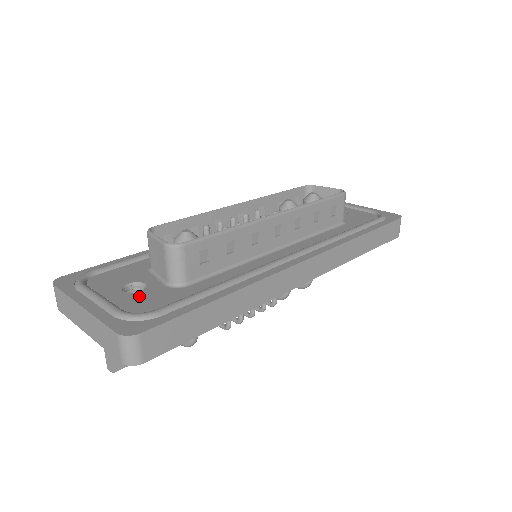
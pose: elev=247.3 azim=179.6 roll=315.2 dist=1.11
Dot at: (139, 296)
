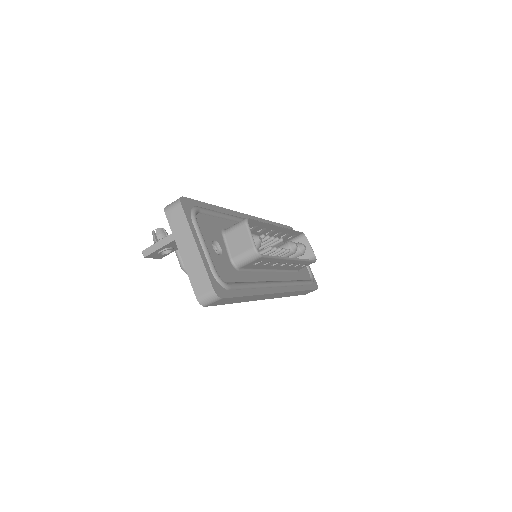
Dot at: (220, 260)
